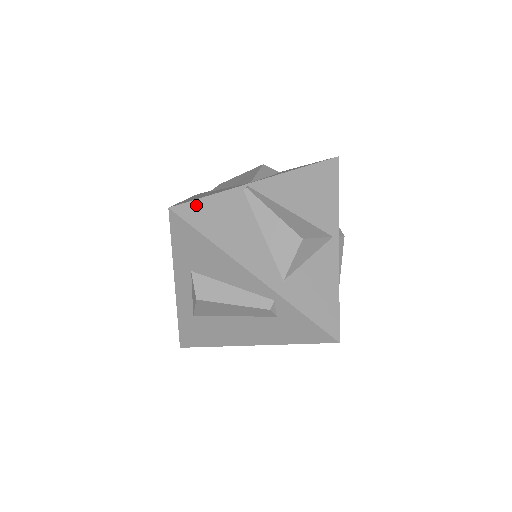
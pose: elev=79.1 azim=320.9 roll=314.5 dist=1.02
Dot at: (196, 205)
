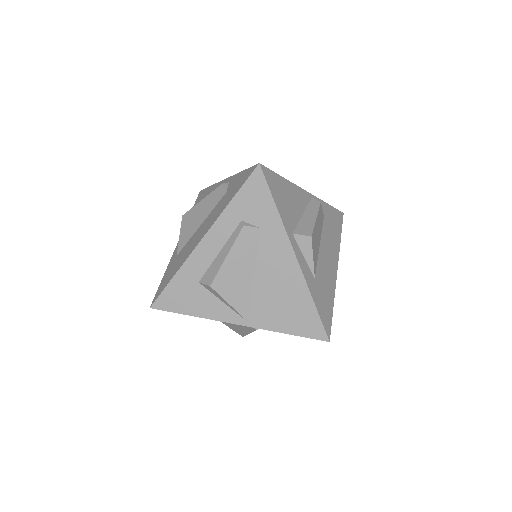
Dot at: occluded
